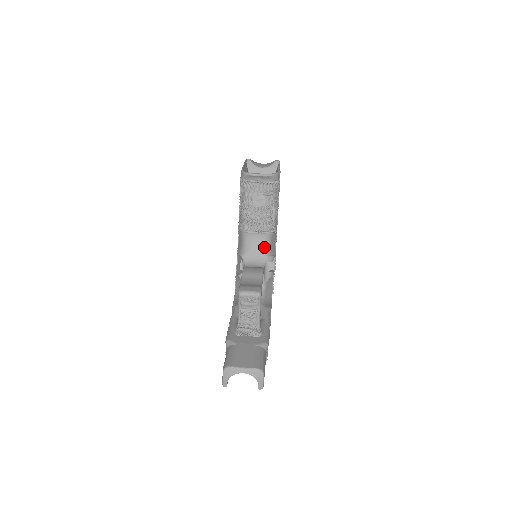
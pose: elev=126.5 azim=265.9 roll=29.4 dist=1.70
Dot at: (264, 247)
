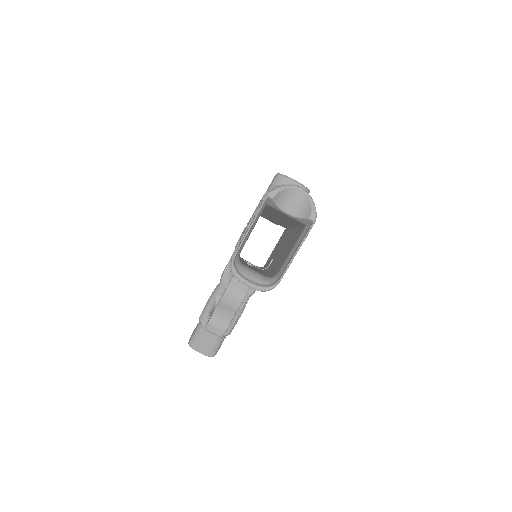
Dot at: occluded
